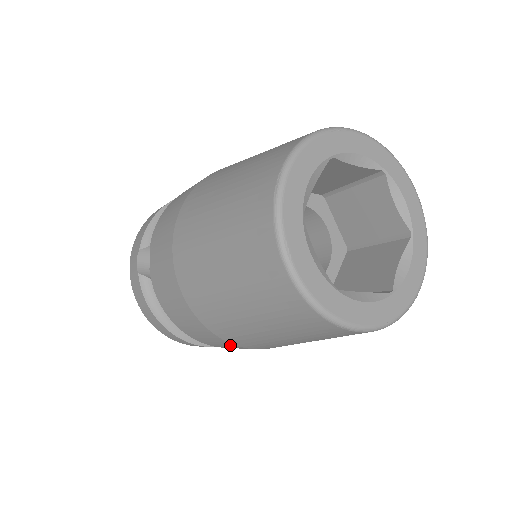
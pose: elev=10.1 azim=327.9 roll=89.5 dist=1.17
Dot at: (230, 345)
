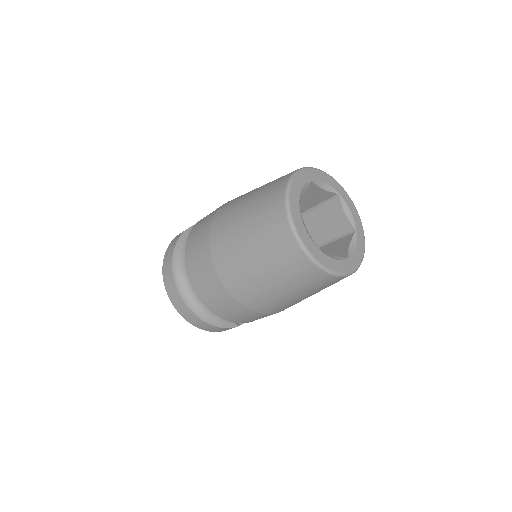
Dot at: (206, 256)
